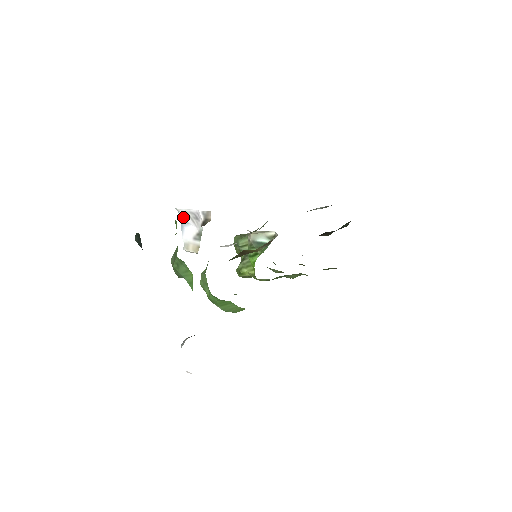
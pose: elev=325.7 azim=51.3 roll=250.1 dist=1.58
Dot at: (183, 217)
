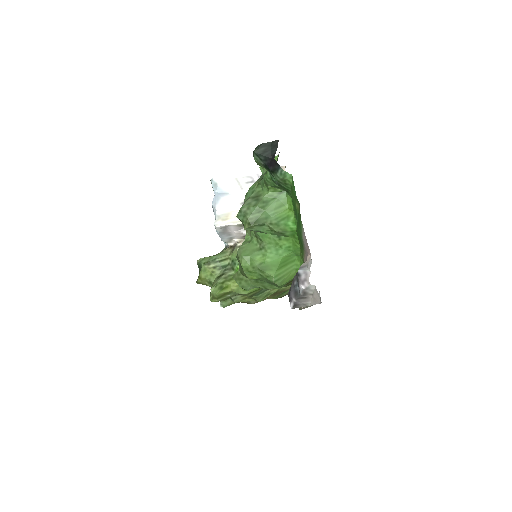
Dot at: (224, 186)
